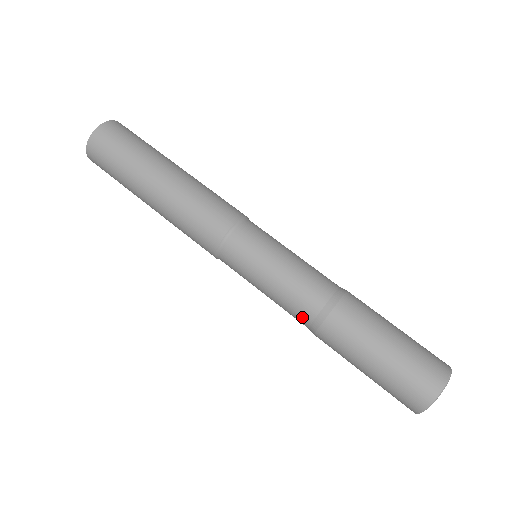
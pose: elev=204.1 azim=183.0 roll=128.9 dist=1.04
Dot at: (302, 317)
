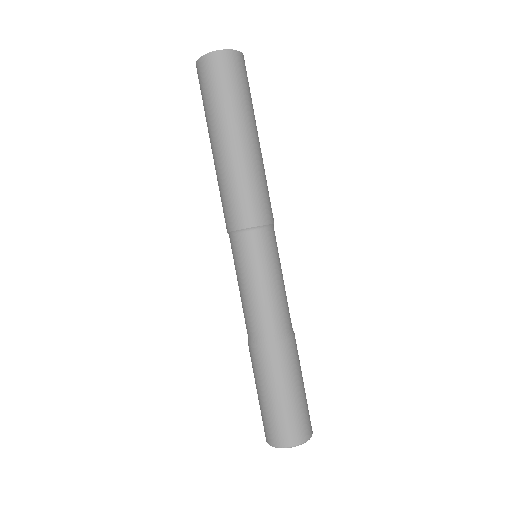
Dot at: occluded
